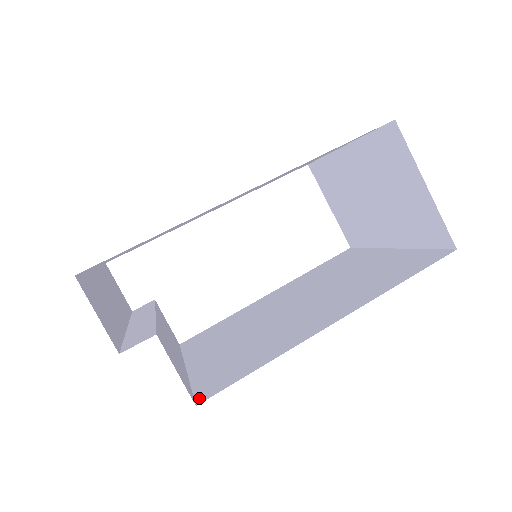
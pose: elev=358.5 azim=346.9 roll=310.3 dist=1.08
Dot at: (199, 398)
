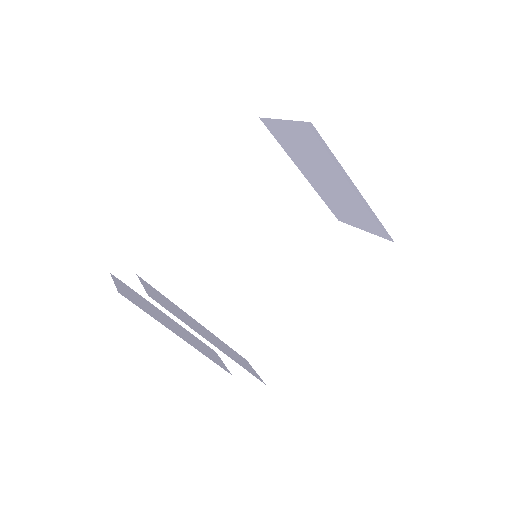
Dot at: occluded
